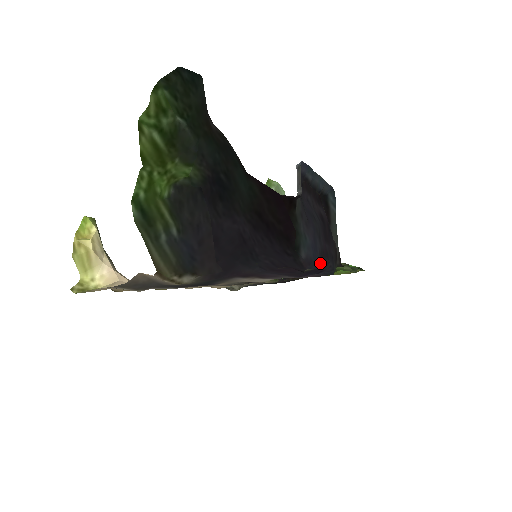
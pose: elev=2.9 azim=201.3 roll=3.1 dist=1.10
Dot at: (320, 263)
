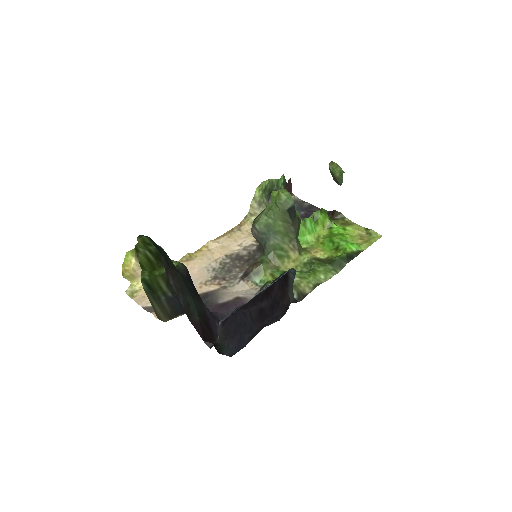
Dot at: occluded
